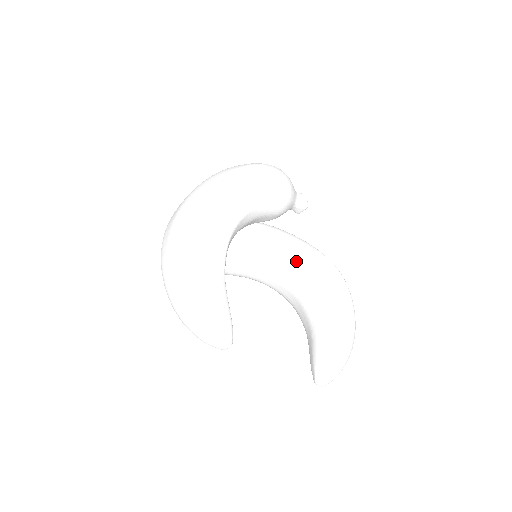
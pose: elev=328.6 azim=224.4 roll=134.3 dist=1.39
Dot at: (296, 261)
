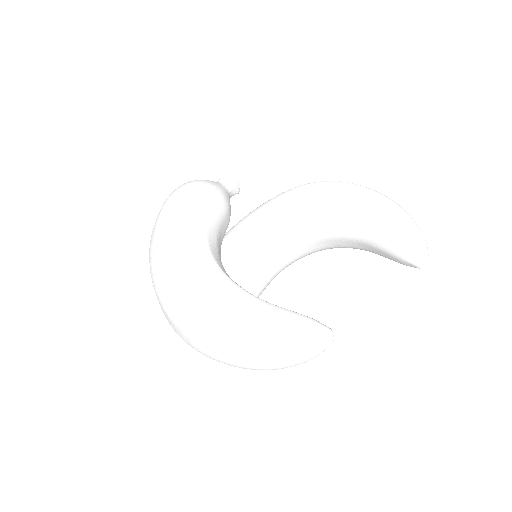
Dot at: (284, 219)
